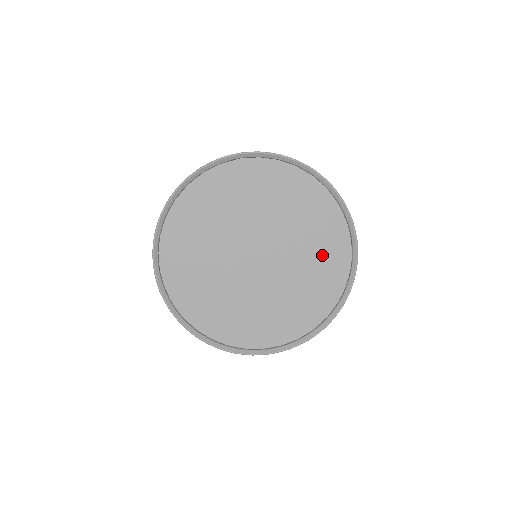
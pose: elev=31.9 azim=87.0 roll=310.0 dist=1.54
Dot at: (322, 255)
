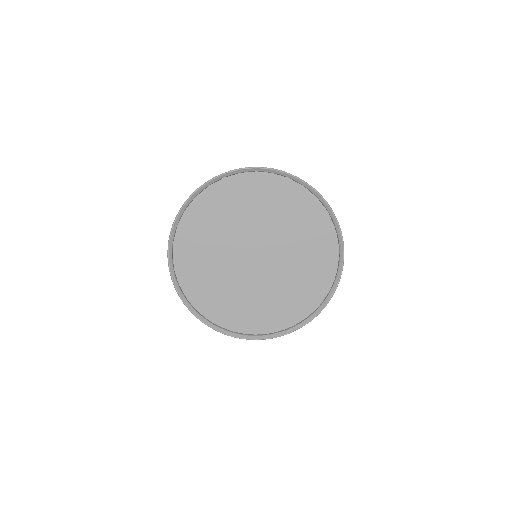
Dot at: (313, 254)
